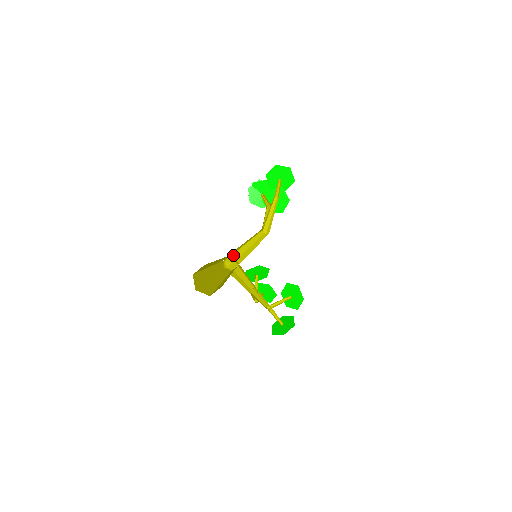
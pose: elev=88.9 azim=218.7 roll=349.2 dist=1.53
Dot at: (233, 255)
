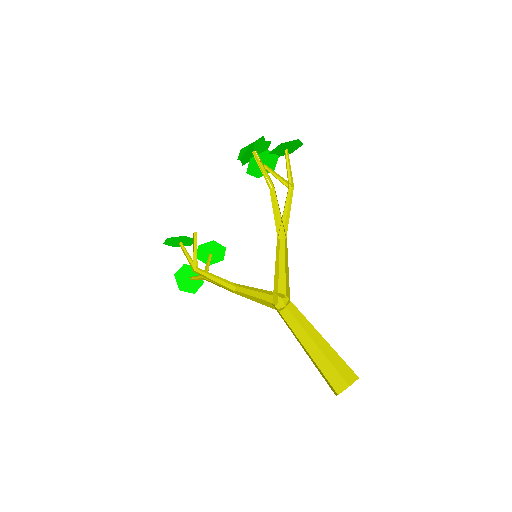
Dot at: occluded
